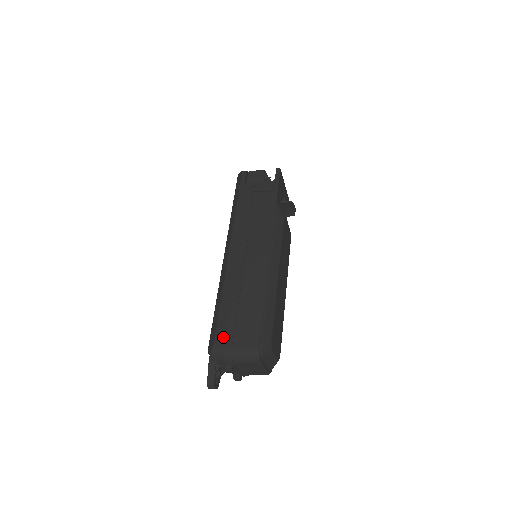
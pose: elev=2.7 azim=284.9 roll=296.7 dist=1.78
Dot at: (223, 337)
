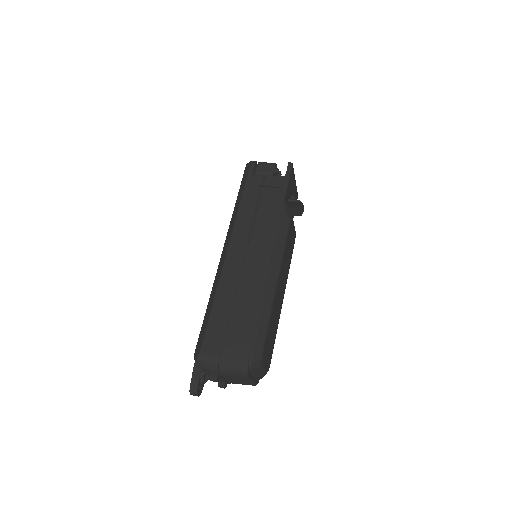
Dot at: (211, 344)
